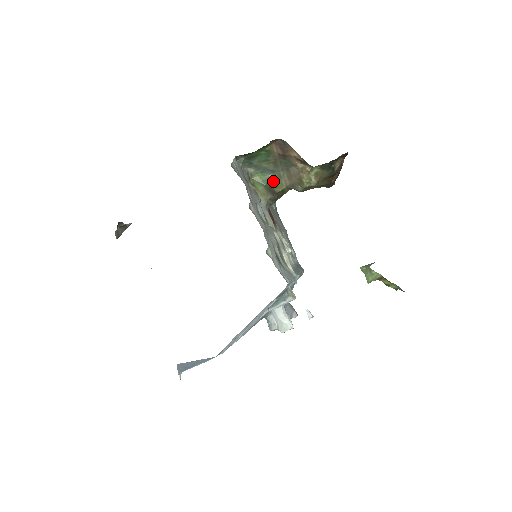
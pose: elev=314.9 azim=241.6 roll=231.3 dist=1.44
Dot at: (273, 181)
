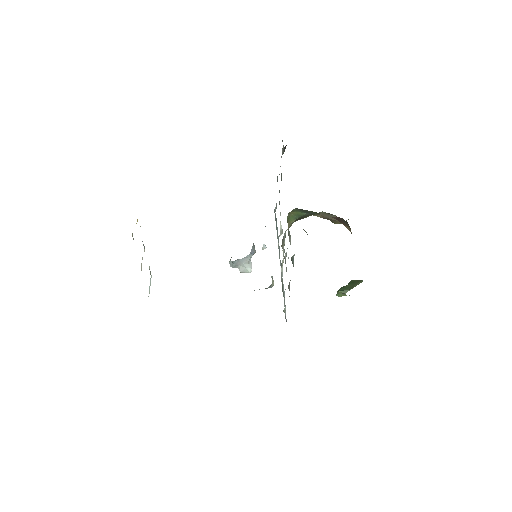
Dot at: (307, 215)
